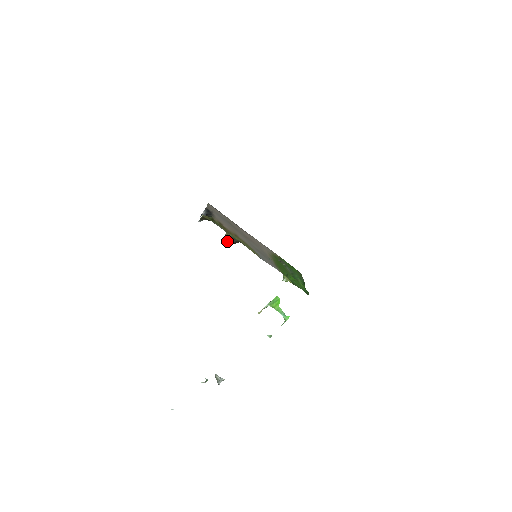
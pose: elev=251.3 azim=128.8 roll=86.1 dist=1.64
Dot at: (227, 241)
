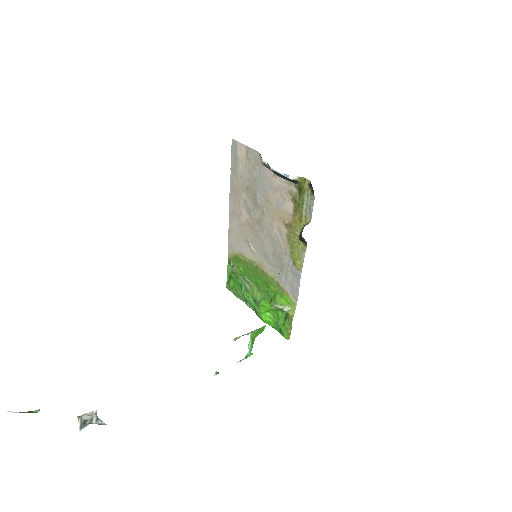
Dot at: (300, 233)
